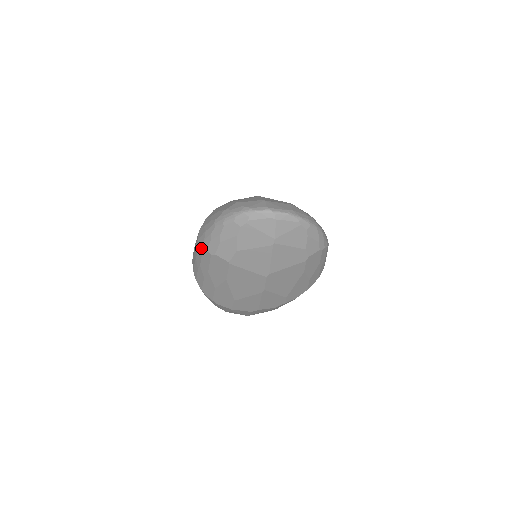
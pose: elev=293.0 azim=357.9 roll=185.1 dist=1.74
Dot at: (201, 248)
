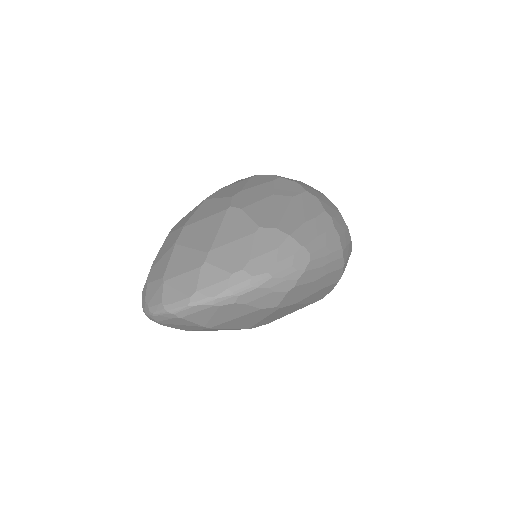
Dot at: occluded
